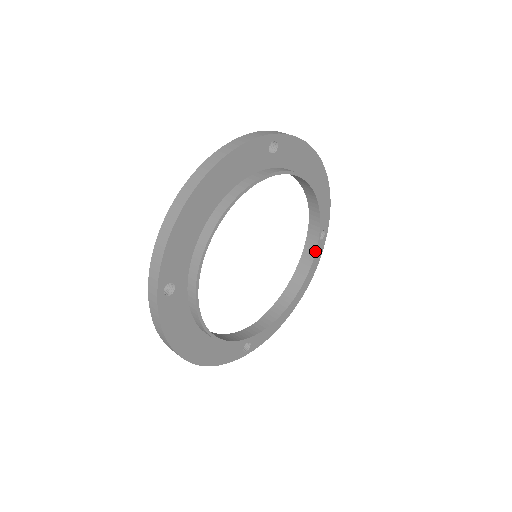
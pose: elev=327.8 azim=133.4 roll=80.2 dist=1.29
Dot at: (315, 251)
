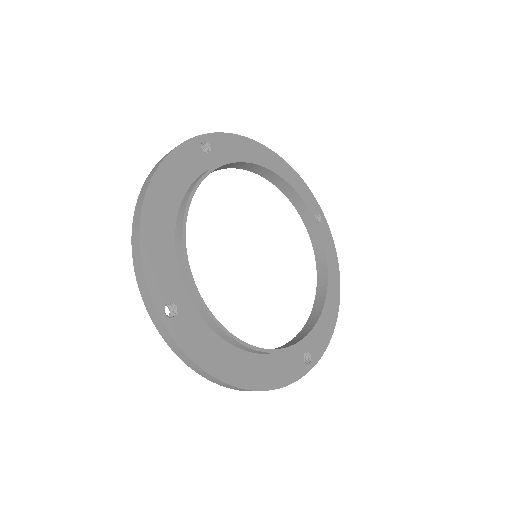
Dot at: (299, 341)
